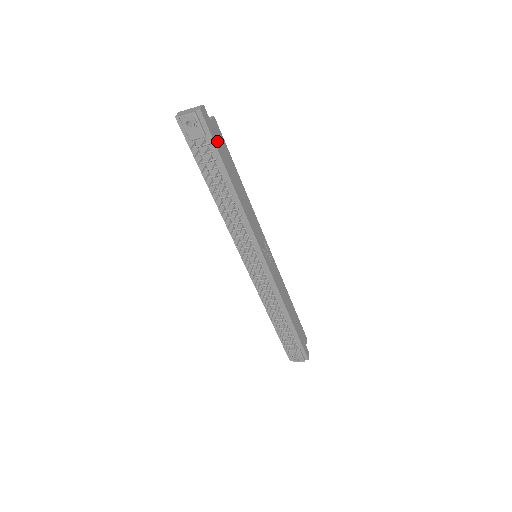
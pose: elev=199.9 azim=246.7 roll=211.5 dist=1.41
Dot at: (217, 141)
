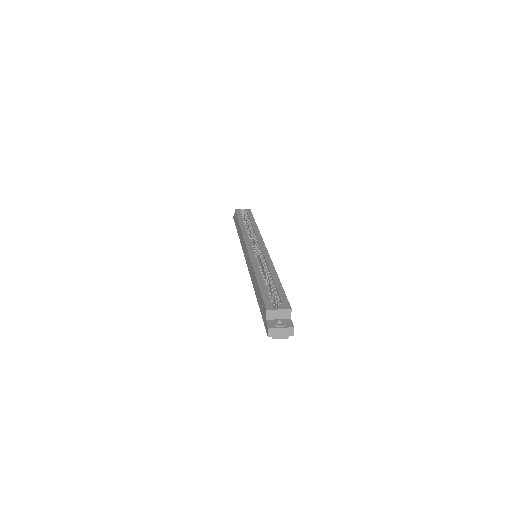
Dot at: occluded
